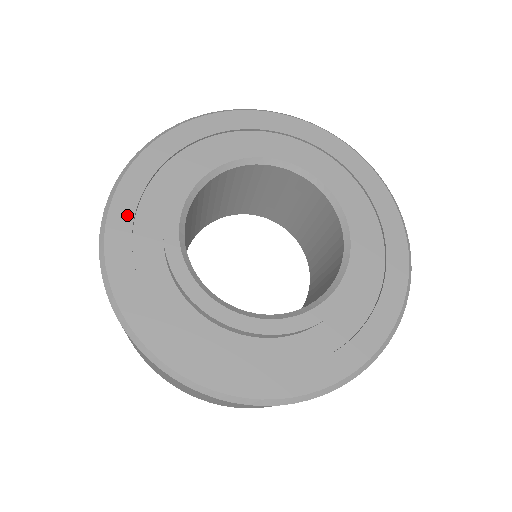
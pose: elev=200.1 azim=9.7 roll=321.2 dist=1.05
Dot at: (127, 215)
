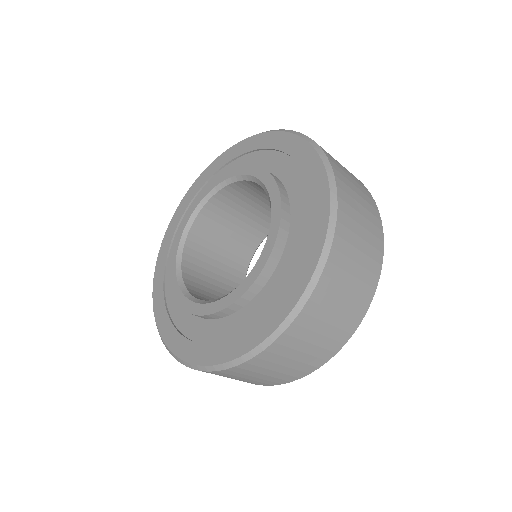
Dot at: (186, 204)
